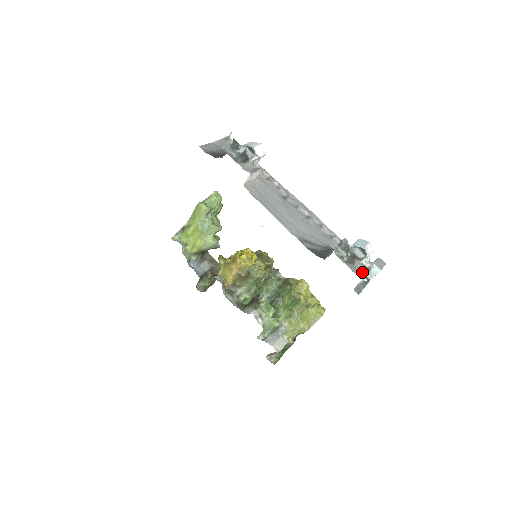
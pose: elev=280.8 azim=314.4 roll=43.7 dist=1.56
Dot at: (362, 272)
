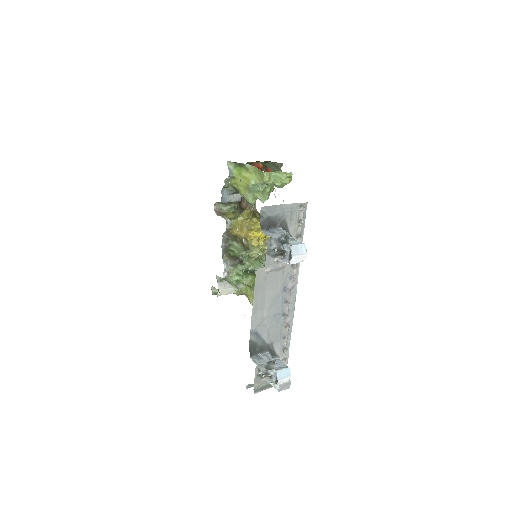
Dot at: (261, 386)
